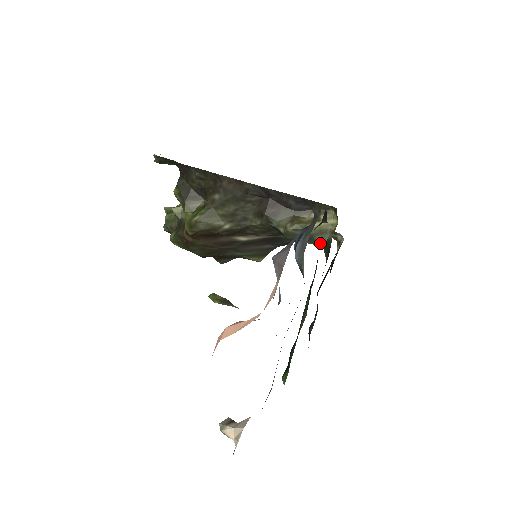
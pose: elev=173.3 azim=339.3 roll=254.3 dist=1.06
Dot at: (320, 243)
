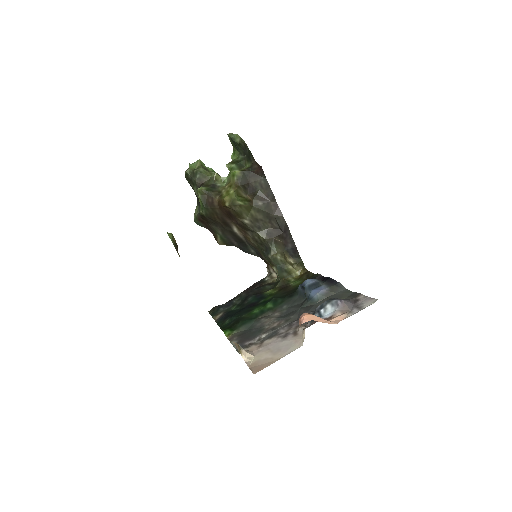
Dot at: (282, 277)
